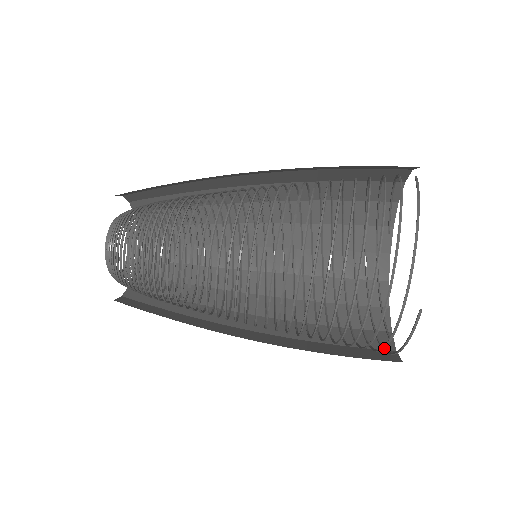
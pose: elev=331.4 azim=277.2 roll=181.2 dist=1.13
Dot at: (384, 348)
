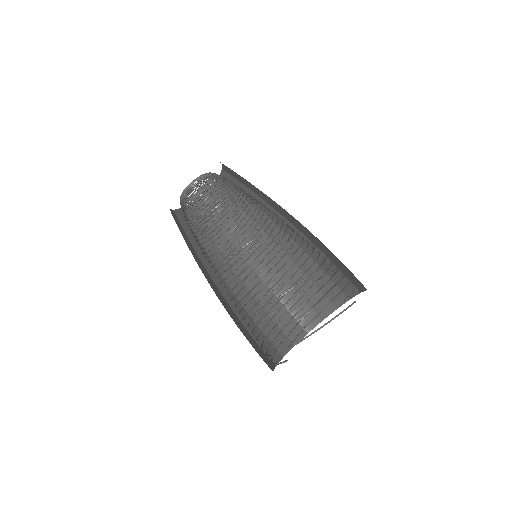
Dot at: occluded
